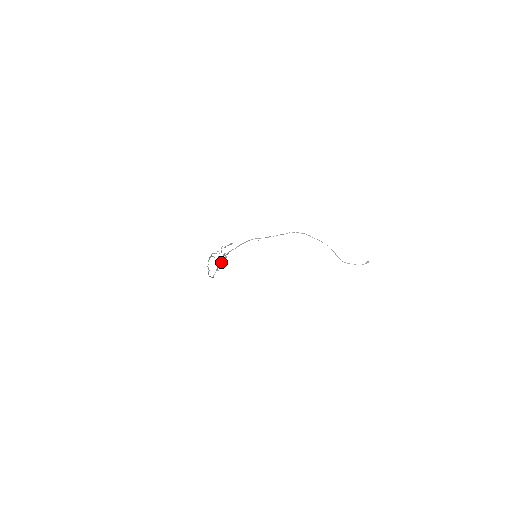
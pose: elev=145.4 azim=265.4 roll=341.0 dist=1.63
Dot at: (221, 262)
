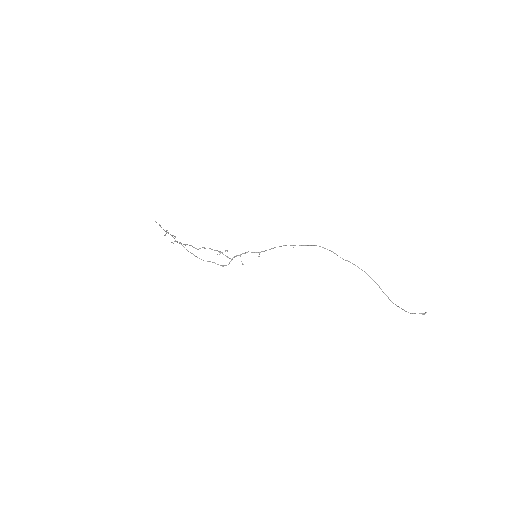
Dot at: (174, 241)
